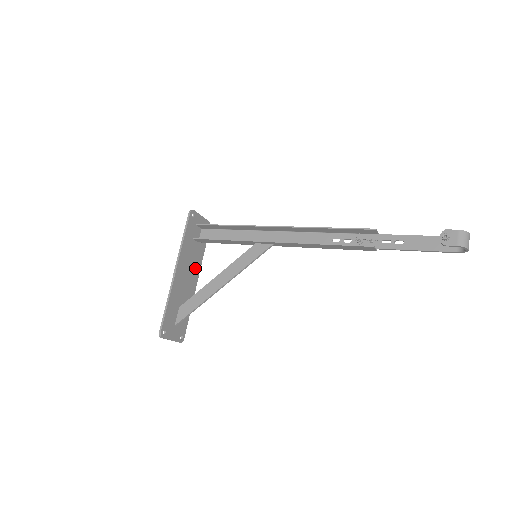
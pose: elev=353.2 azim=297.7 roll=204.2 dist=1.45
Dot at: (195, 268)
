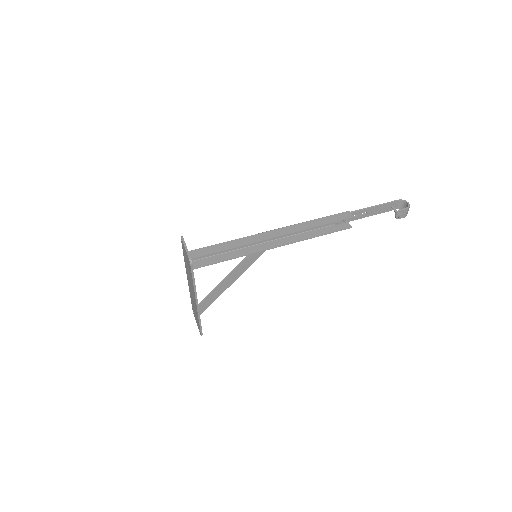
Dot at: occluded
